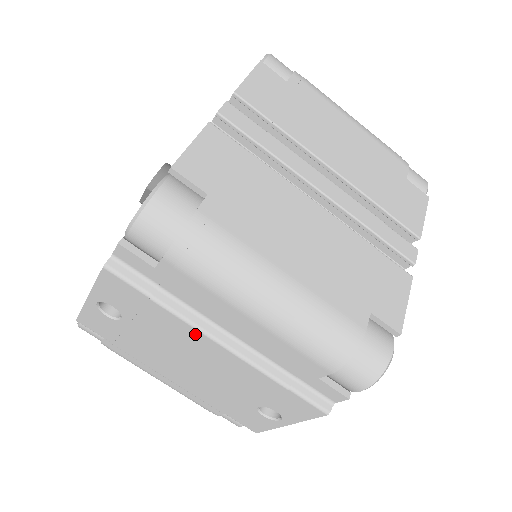
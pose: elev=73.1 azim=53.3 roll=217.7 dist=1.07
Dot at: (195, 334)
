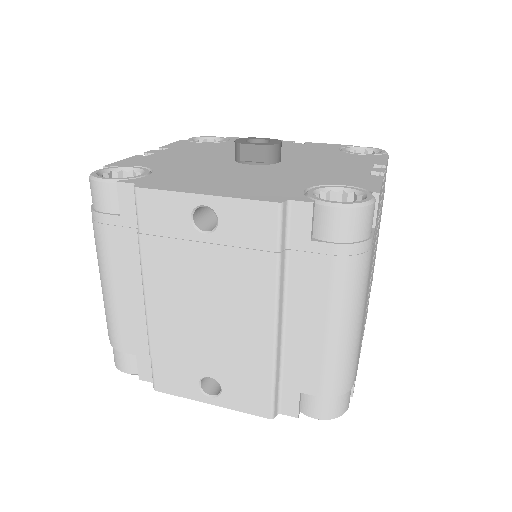
Dot at: (266, 301)
